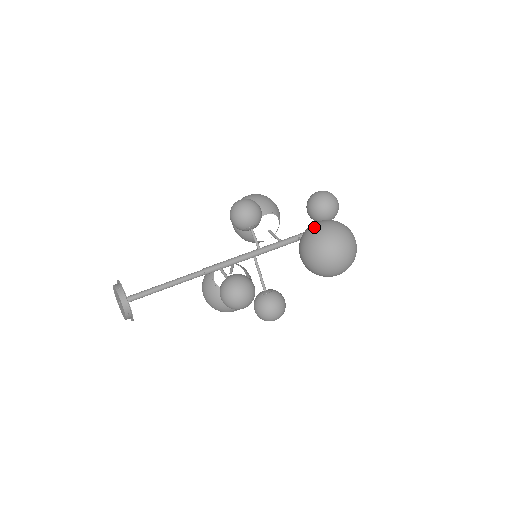
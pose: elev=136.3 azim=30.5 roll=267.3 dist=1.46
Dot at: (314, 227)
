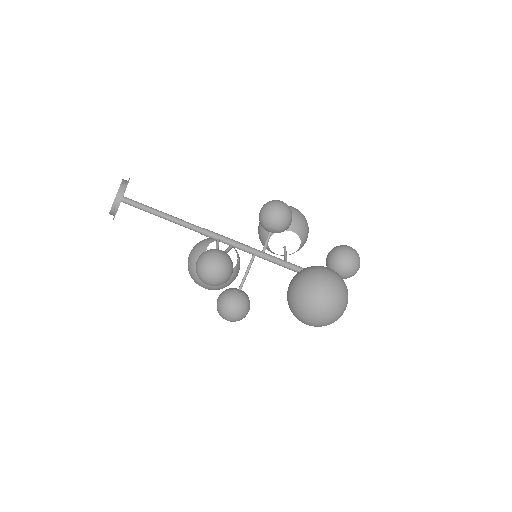
Dot at: (320, 268)
